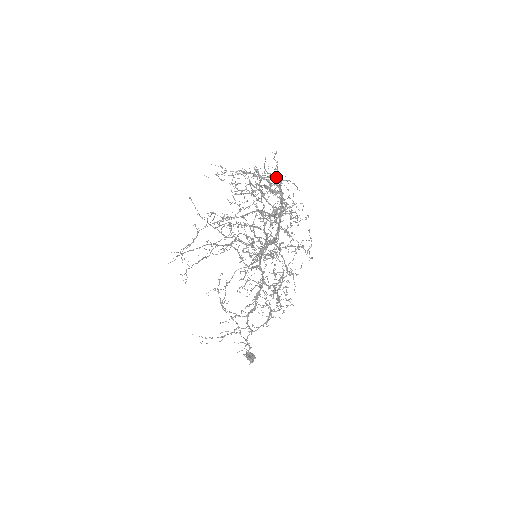
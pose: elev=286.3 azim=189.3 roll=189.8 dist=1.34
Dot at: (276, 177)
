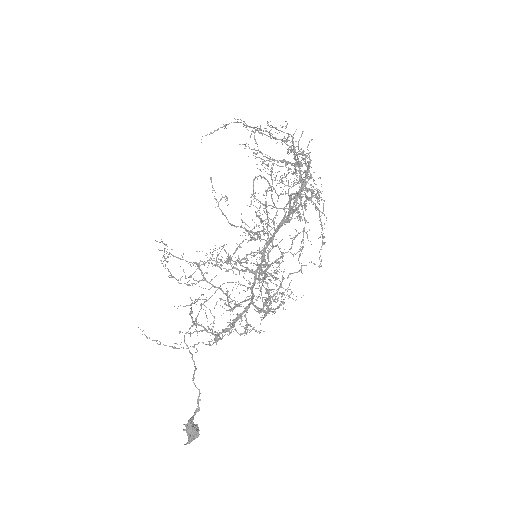
Dot at: occluded
